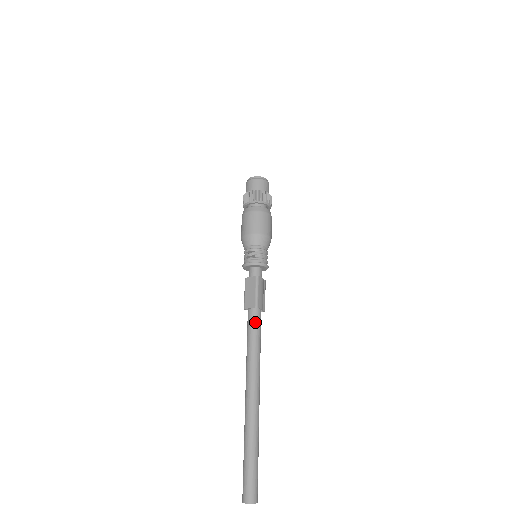
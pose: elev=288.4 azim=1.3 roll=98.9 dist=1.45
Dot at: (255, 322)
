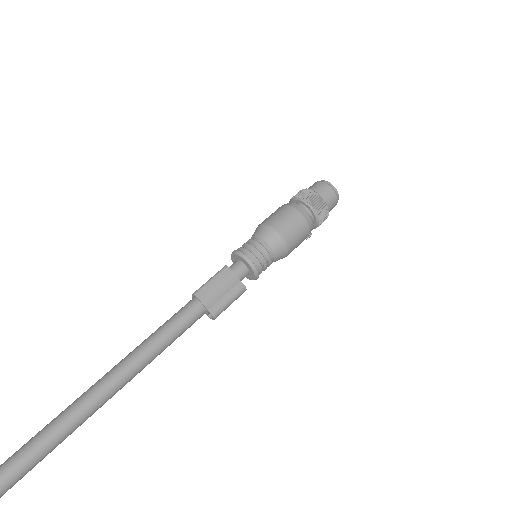
Dot at: (180, 311)
